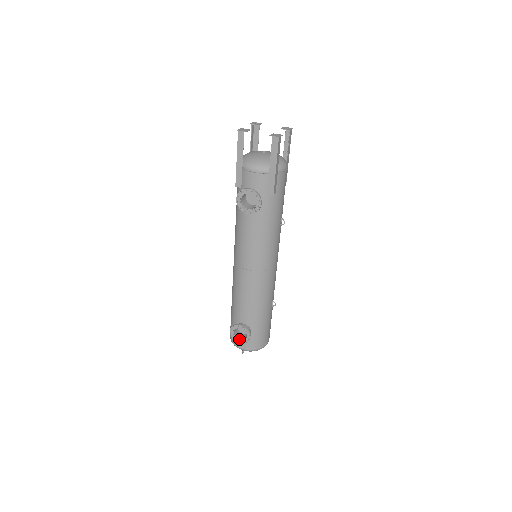
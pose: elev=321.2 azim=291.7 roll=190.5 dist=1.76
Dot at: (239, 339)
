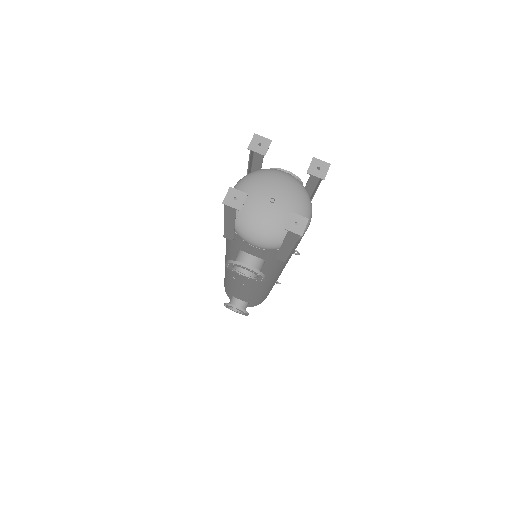
Dot at: (235, 310)
